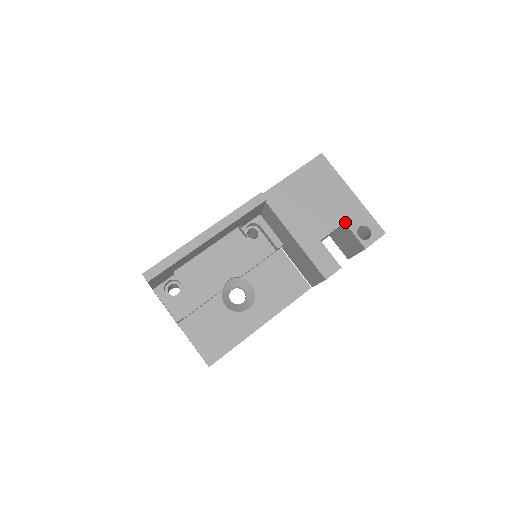
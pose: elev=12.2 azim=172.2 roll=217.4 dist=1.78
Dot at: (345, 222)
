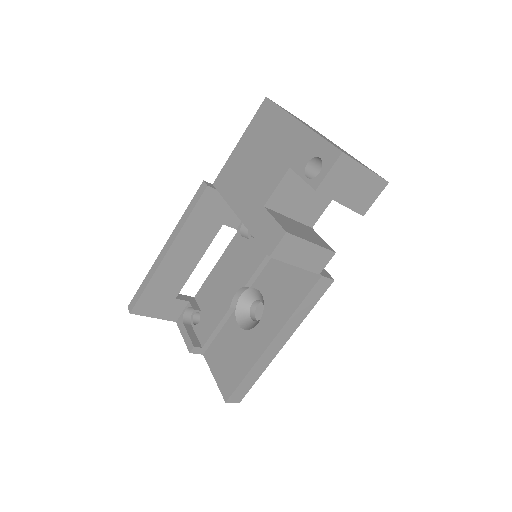
Dot at: (290, 167)
